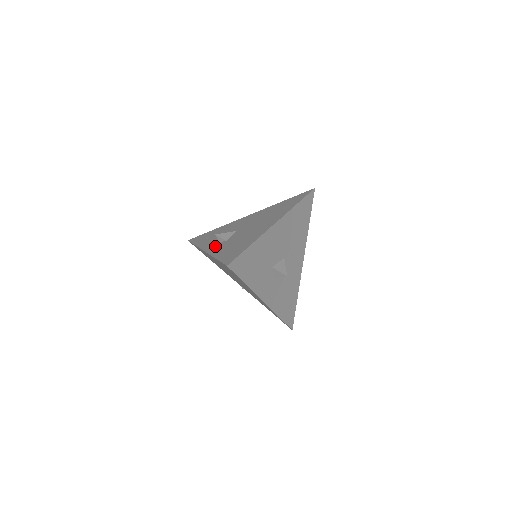
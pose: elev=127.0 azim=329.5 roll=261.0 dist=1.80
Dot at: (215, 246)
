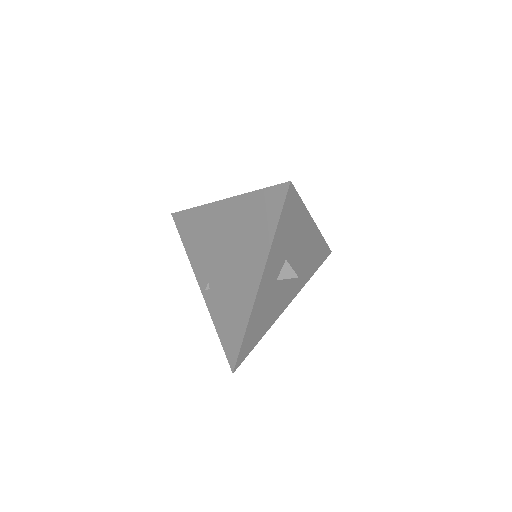
Dot at: occluded
